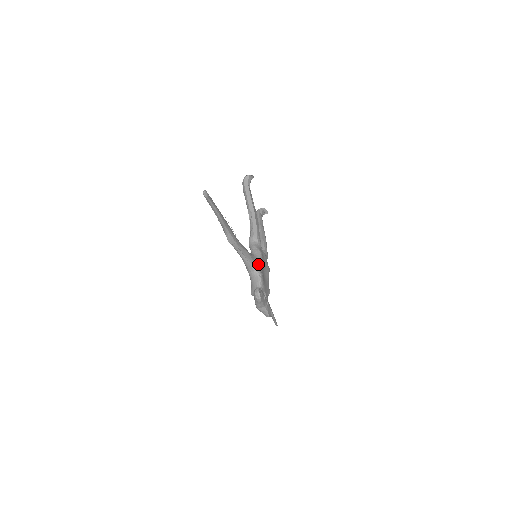
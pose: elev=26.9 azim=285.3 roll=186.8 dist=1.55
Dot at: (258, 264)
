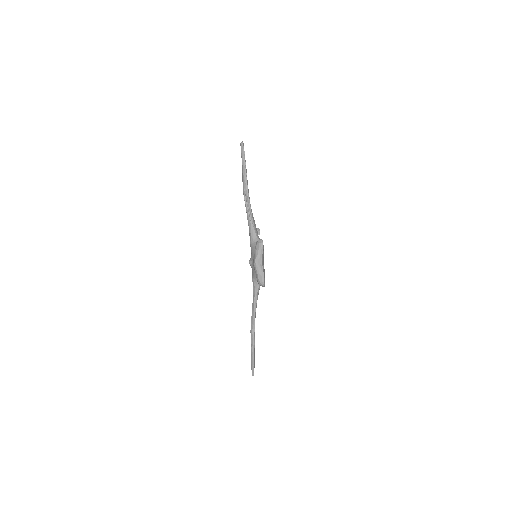
Dot at: occluded
